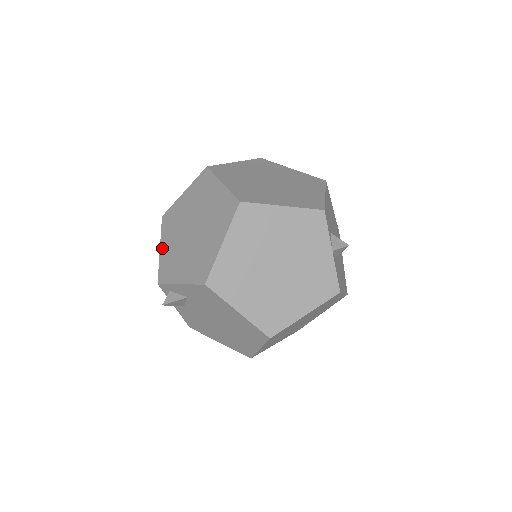
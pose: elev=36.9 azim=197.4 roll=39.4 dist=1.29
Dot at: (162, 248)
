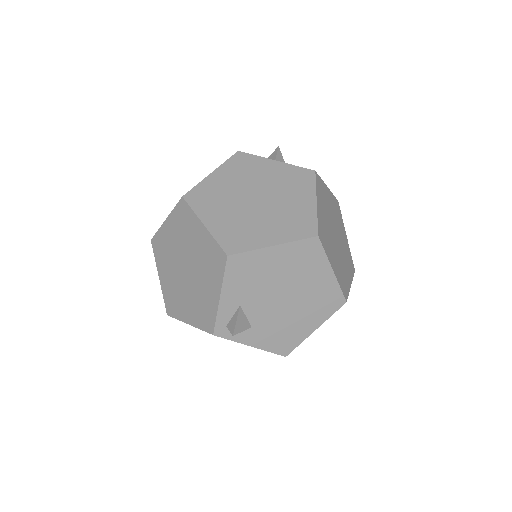
Dot at: (188, 320)
